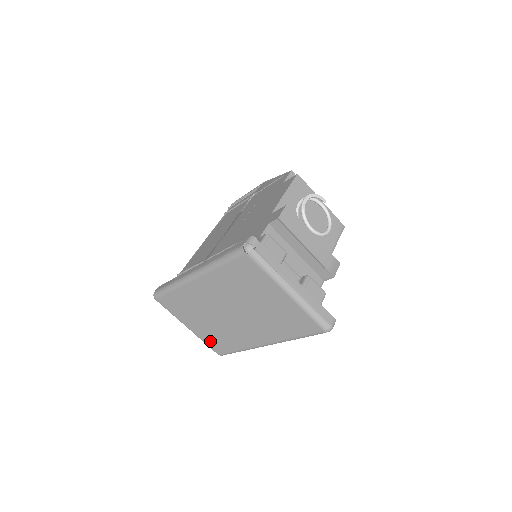
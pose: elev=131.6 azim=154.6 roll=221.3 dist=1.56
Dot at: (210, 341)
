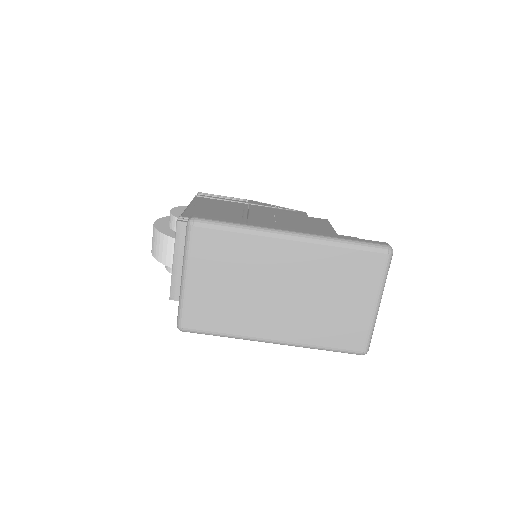
Dot at: (197, 307)
